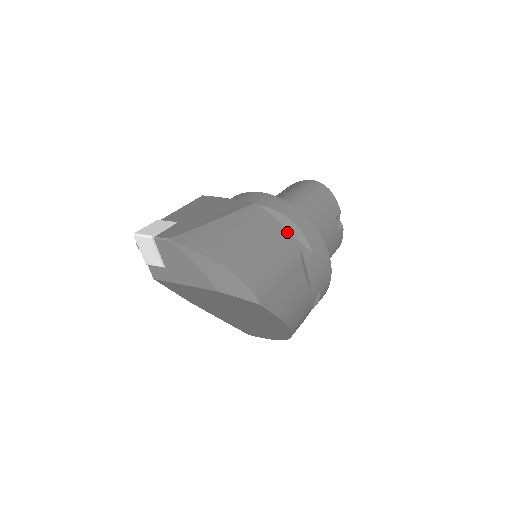
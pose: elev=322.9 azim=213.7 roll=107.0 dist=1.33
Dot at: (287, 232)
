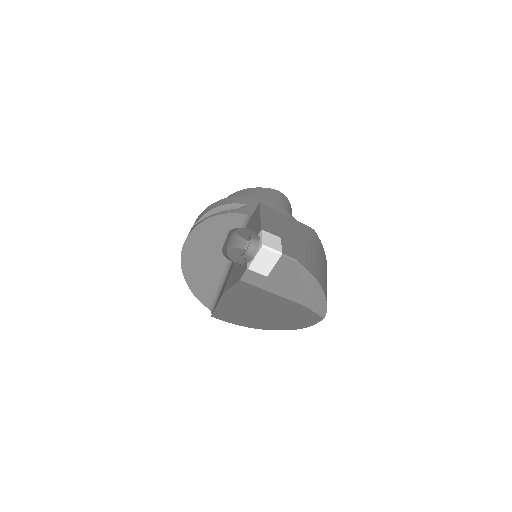
Dot at: occluded
